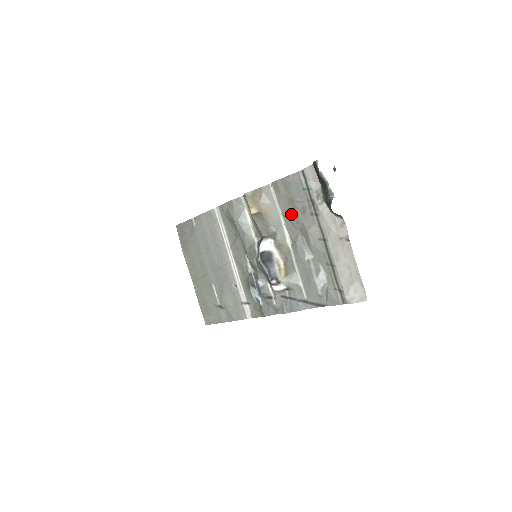
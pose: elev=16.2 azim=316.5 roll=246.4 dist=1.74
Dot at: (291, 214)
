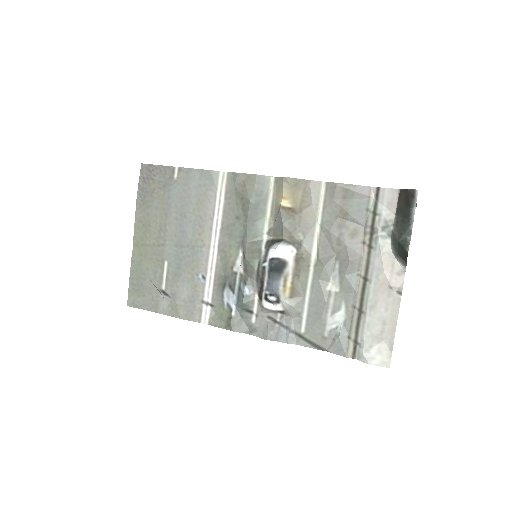
Dot at: (335, 230)
